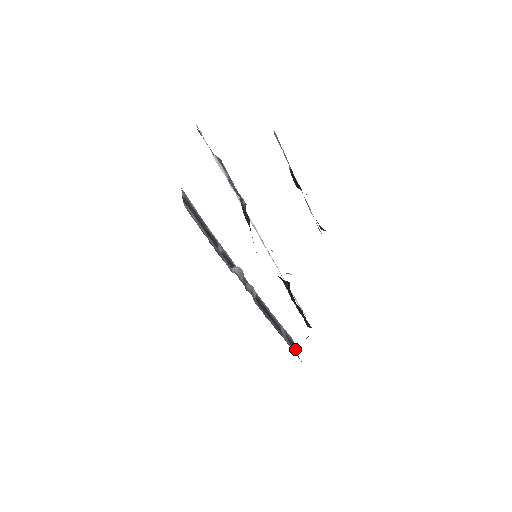
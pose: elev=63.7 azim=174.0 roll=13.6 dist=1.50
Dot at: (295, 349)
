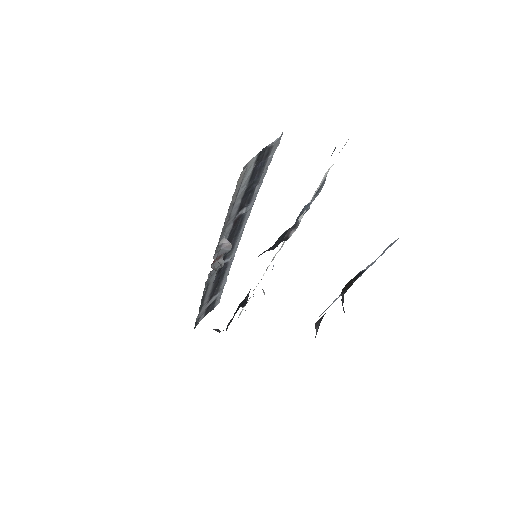
Dot at: (206, 314)
